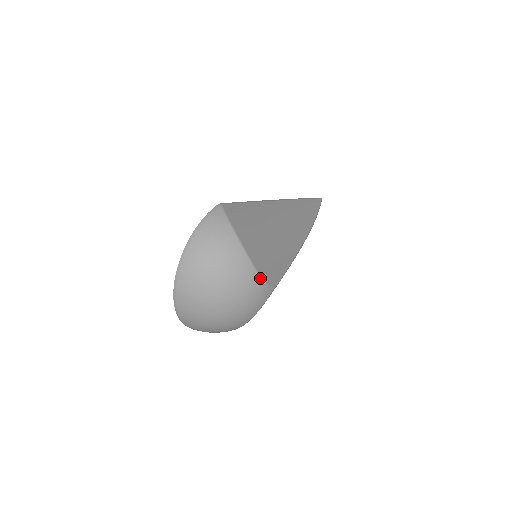
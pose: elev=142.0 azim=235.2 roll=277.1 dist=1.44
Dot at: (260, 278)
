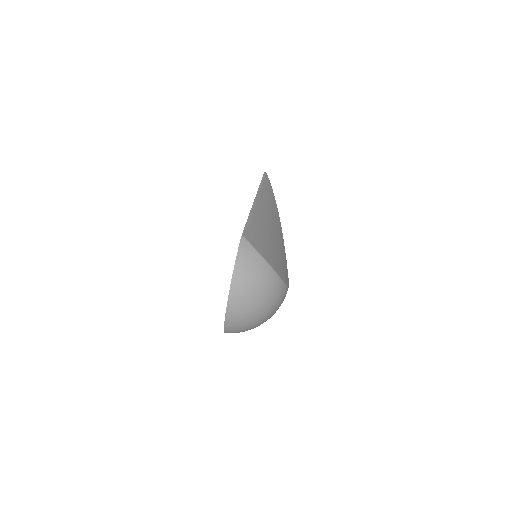
Dot at: (285, 285)
